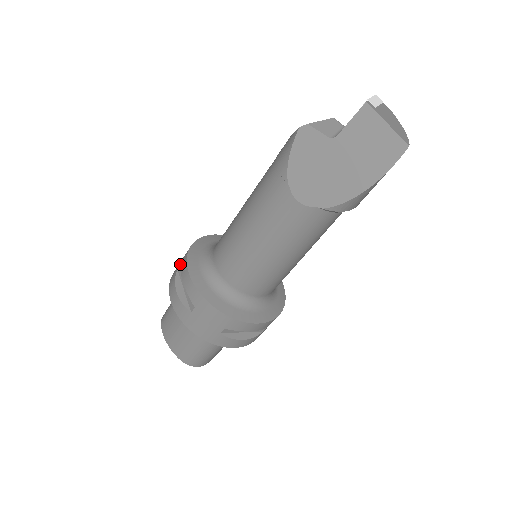
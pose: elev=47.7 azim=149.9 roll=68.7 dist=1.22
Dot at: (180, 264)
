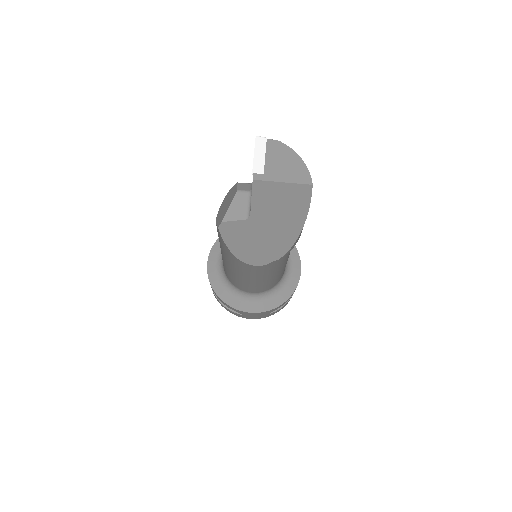
Dot at: occluded
